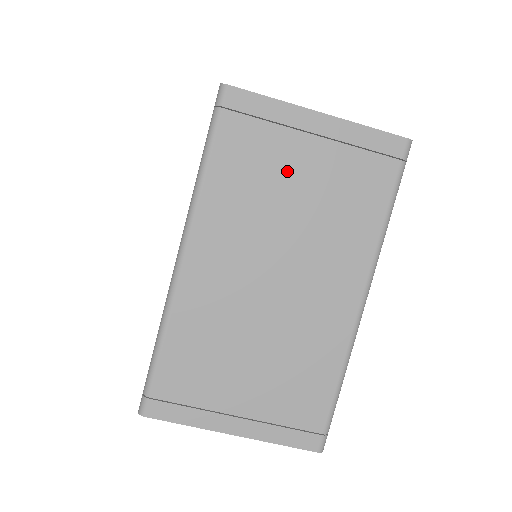
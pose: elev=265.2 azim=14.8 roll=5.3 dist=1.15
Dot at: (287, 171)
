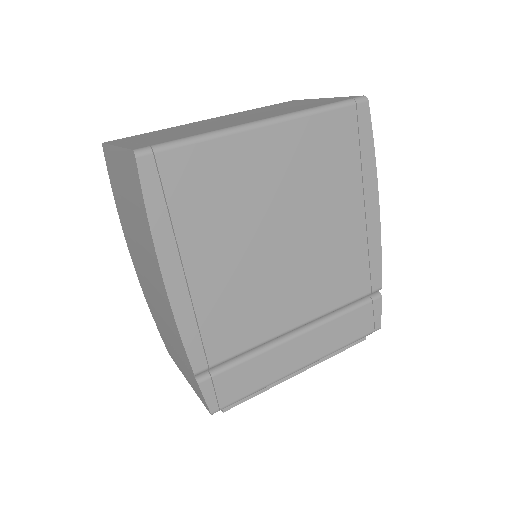
Dot at: occluded
